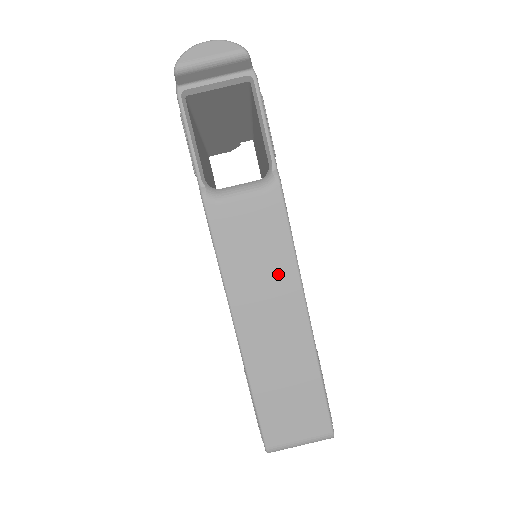
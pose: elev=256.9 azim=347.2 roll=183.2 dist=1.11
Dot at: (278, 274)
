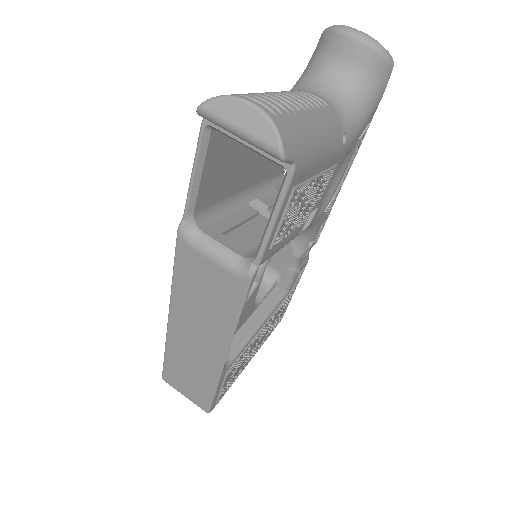
Dot at: (215, 323)
